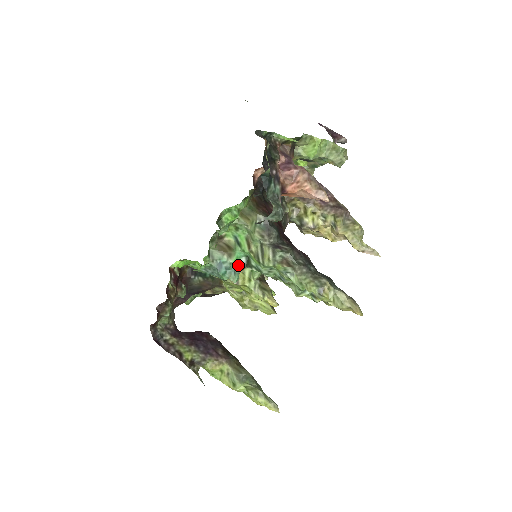
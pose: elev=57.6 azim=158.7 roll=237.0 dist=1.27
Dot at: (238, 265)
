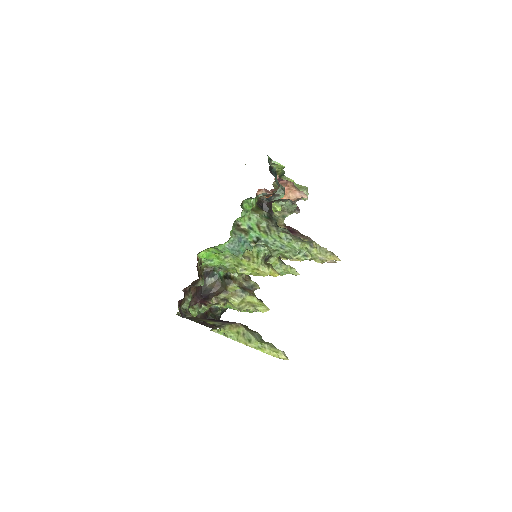
Dot at: (252, 241)
